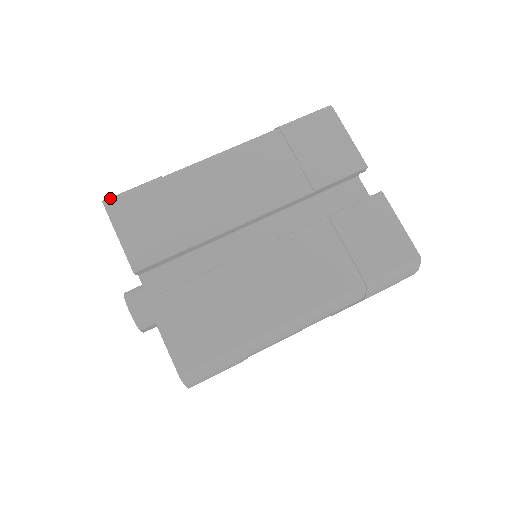
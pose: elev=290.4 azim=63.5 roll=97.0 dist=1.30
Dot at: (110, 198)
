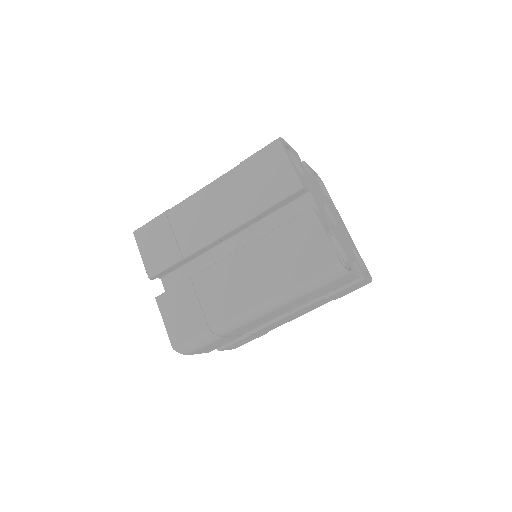
Dot at: (137, 229)
